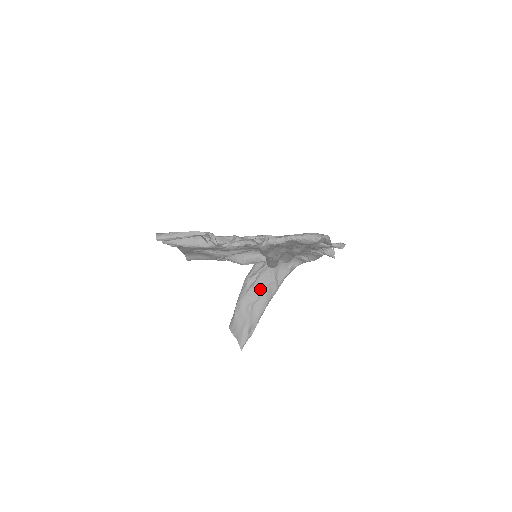
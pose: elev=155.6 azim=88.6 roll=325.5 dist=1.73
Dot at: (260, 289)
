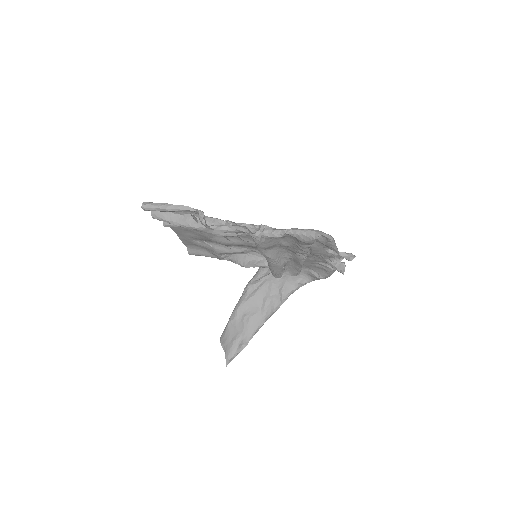
Dot at: (260, 300)
